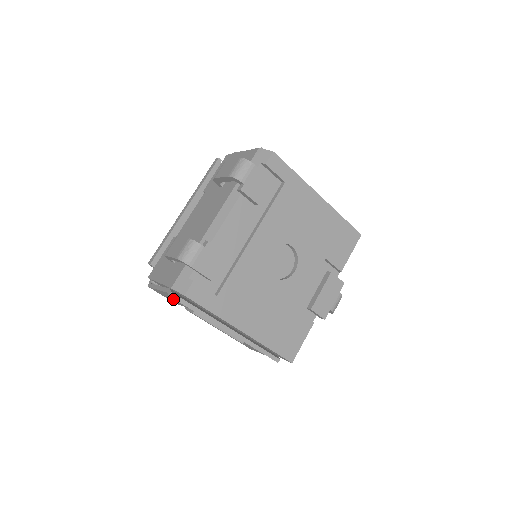
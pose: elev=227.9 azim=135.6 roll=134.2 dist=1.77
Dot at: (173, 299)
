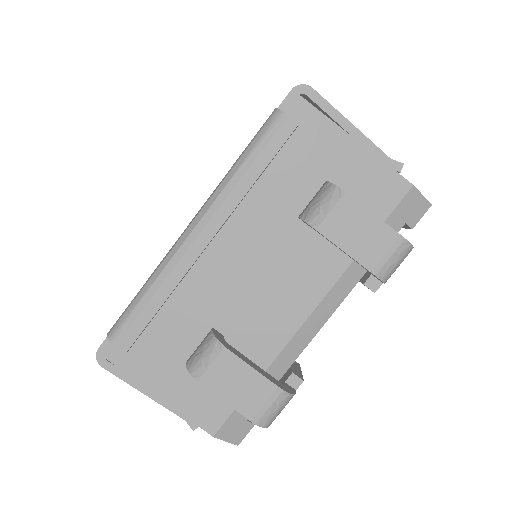
Dot at: occluded
